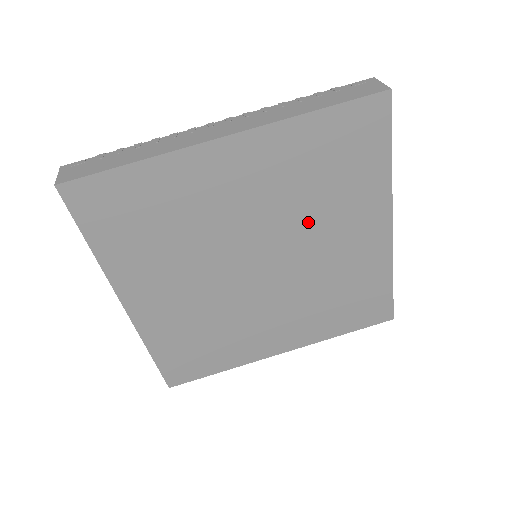
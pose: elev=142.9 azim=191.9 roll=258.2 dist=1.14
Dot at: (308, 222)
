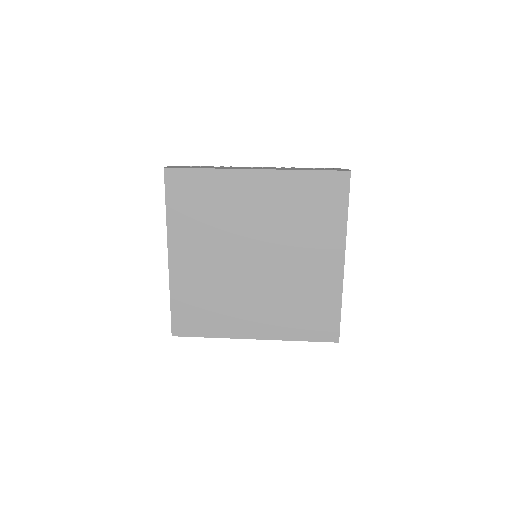
Dot at: (291, 238)
